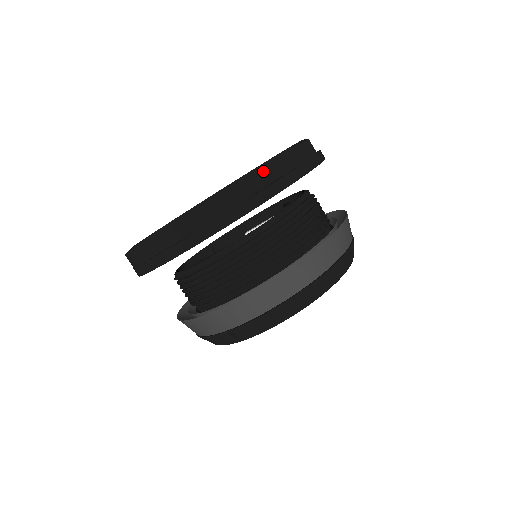
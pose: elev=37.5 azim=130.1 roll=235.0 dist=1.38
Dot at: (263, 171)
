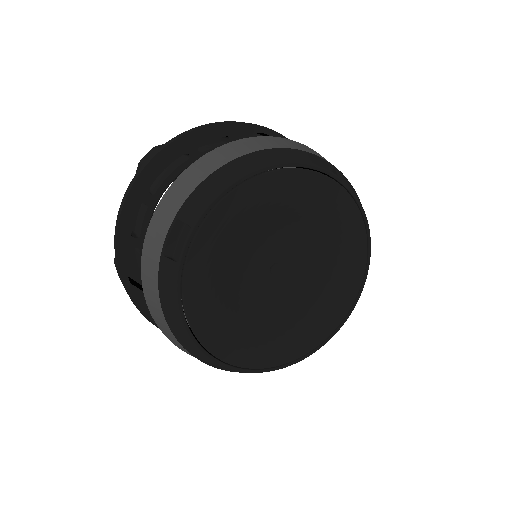
Dot at: occluded
